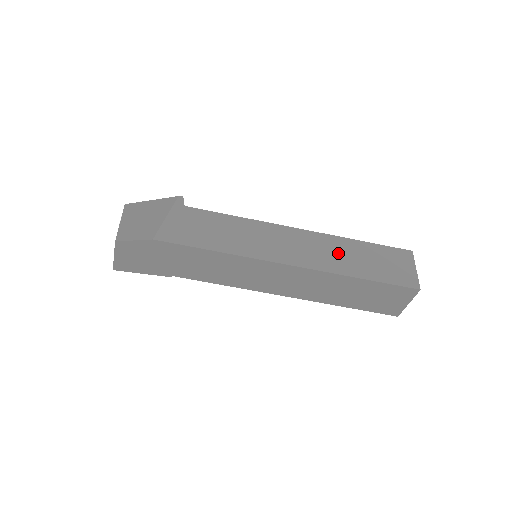
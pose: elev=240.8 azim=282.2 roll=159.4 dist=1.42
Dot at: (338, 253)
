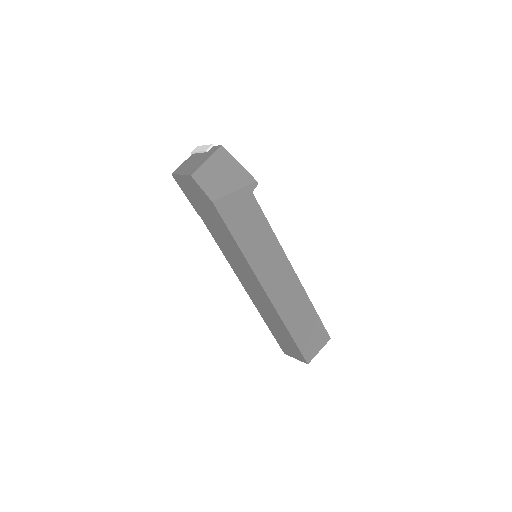
Dot at: (296, 306)
